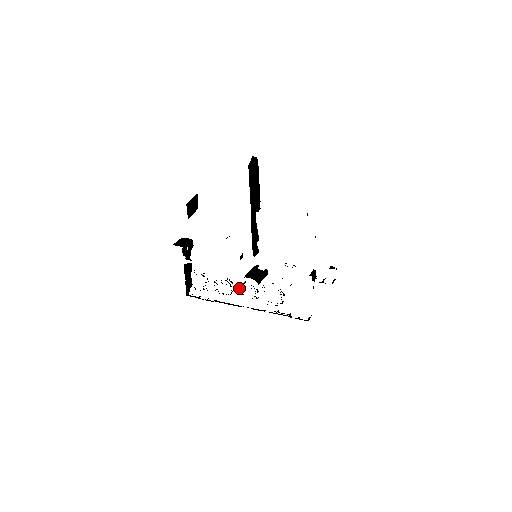
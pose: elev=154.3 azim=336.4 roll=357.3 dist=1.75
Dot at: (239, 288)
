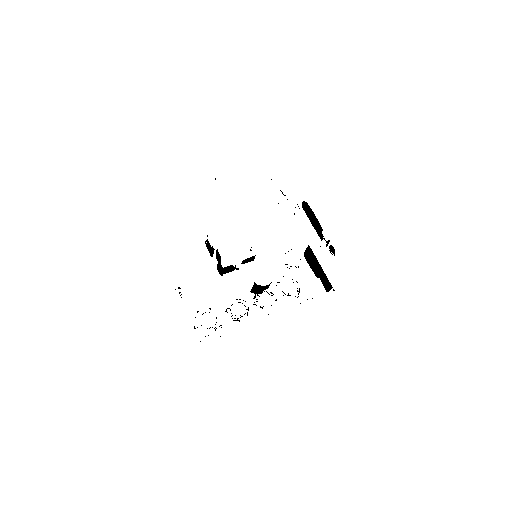
Dot at: occluded
